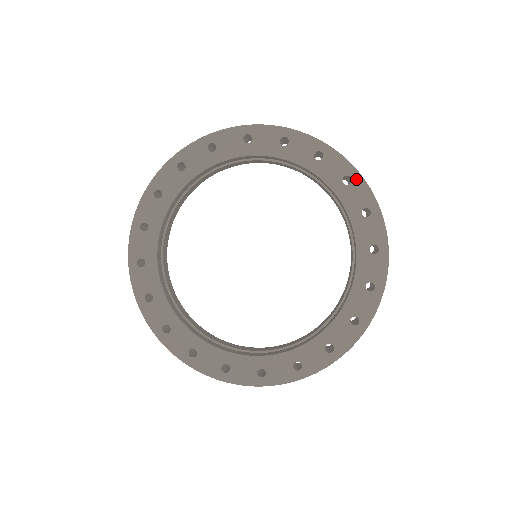
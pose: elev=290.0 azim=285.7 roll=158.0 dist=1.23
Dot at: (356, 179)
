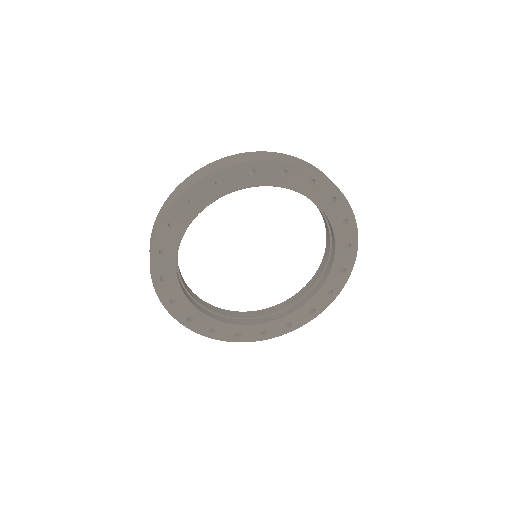
Dot at: (289, 168)
